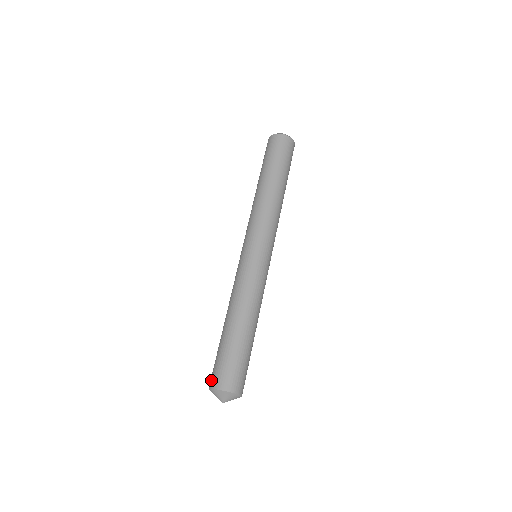
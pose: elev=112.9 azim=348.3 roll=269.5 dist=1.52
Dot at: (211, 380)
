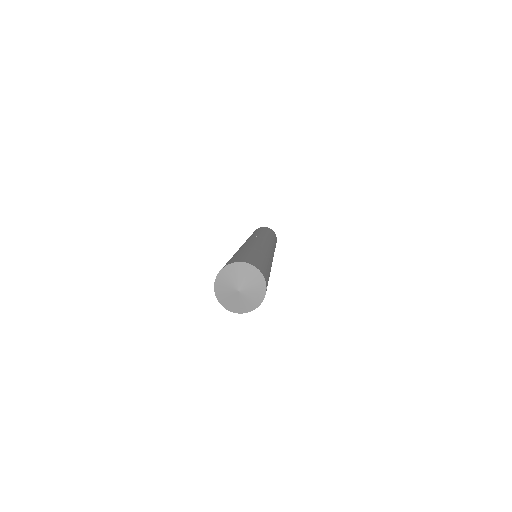
Dot at: (229, 262)
